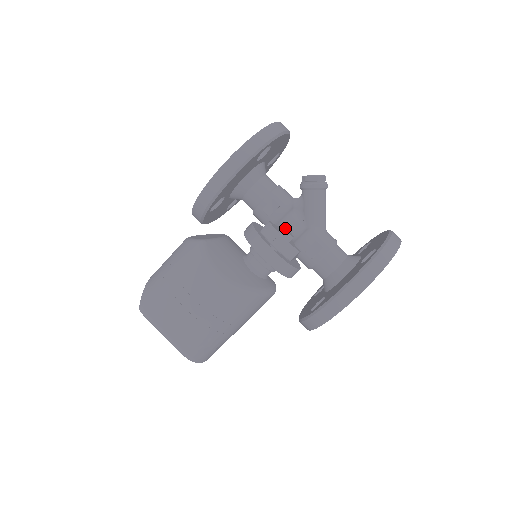
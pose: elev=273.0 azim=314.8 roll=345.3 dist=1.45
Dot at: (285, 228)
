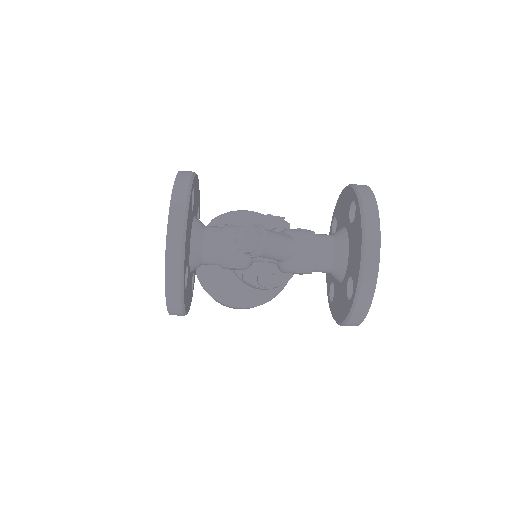
Dot at: (260, 277)
